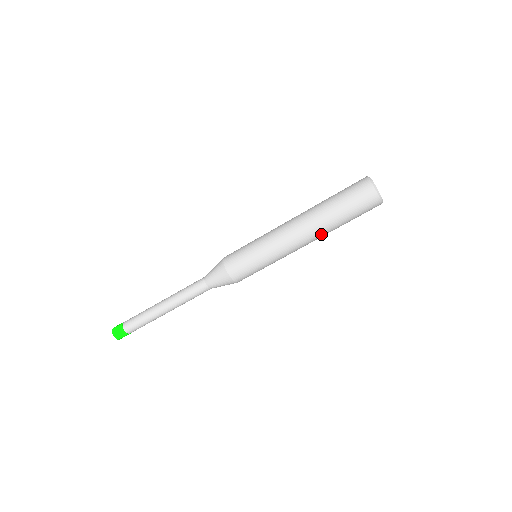
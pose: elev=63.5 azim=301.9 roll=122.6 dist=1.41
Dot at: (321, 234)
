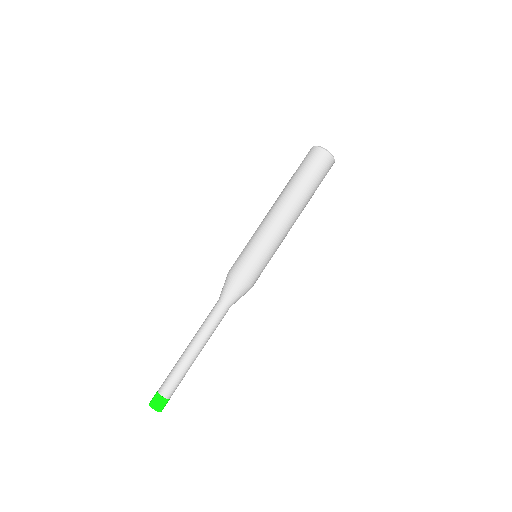
Dot at: (297, 202)
